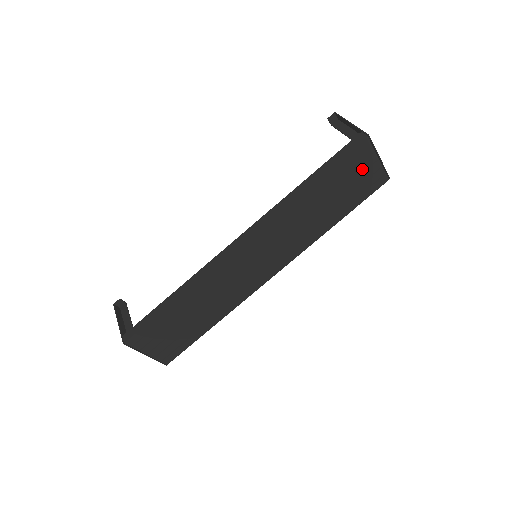
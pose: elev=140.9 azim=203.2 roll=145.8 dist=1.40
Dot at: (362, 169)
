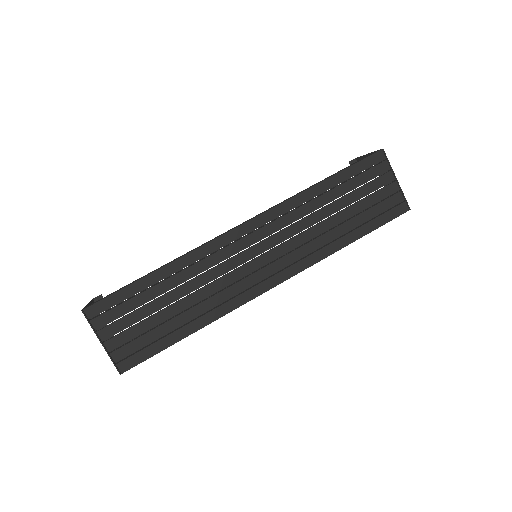
Dot at: (378, 185)
